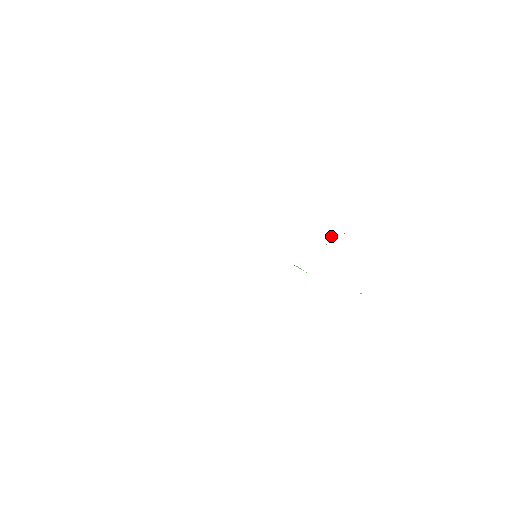
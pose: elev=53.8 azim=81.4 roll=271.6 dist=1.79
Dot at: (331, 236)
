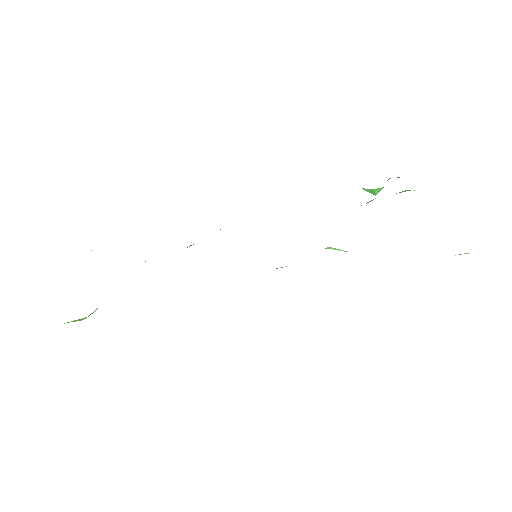
Dot at: (370, 190)
